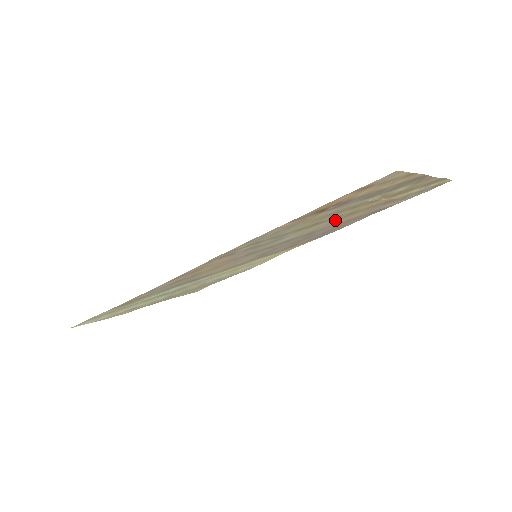
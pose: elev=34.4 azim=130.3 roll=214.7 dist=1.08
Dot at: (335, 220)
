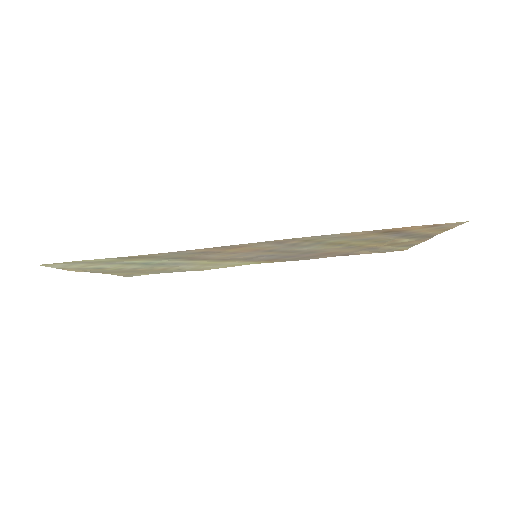
Dot at: (342, 247)
